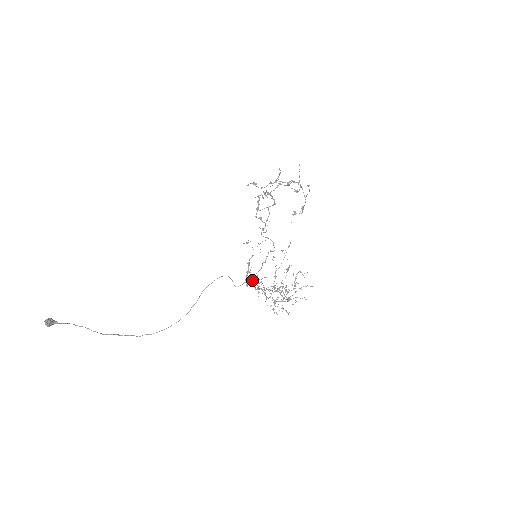
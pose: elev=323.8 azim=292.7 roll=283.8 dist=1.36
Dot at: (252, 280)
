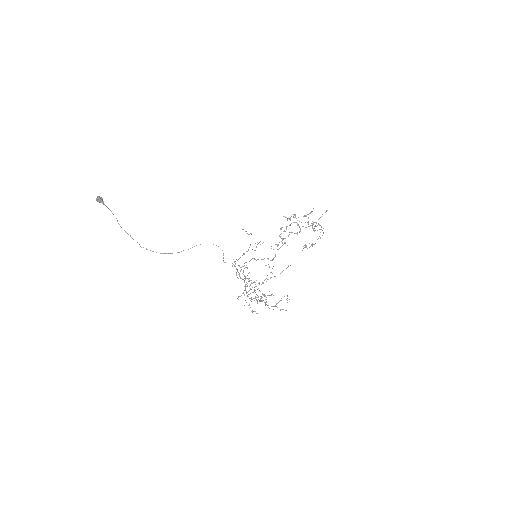
Dot at: (239, 266)
